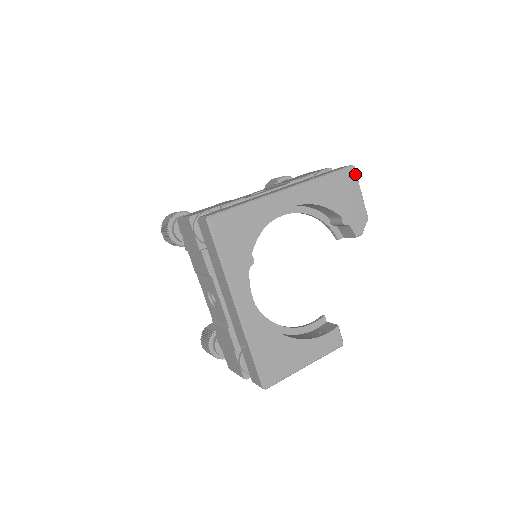
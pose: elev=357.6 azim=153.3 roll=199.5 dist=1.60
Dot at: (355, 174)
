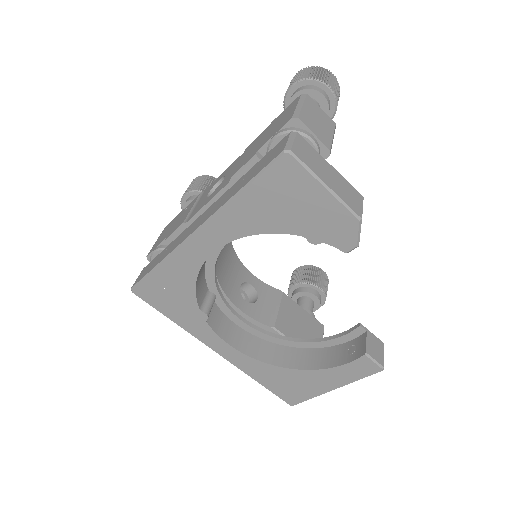
Dot at: (296, 164)
